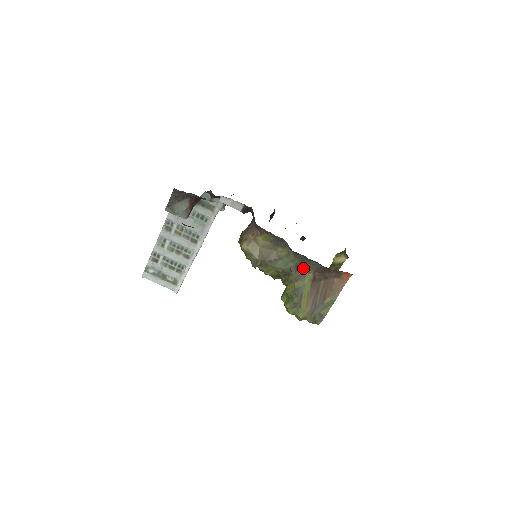
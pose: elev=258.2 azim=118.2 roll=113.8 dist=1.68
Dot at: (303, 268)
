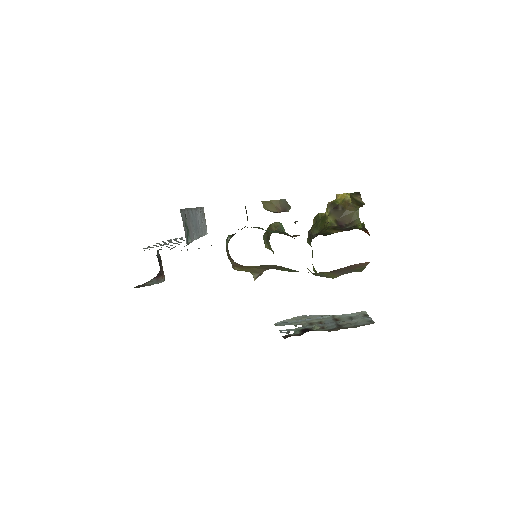
Dot at: occluded
